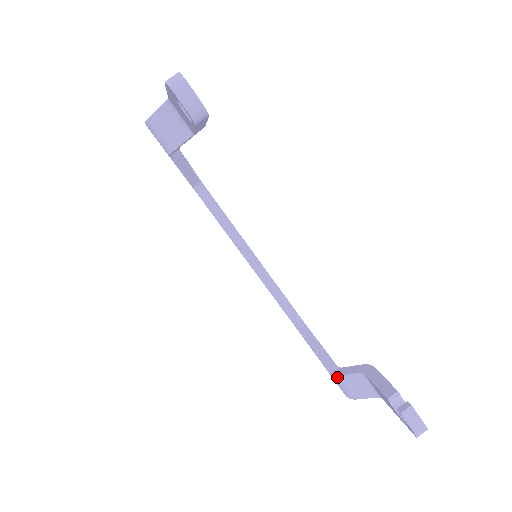
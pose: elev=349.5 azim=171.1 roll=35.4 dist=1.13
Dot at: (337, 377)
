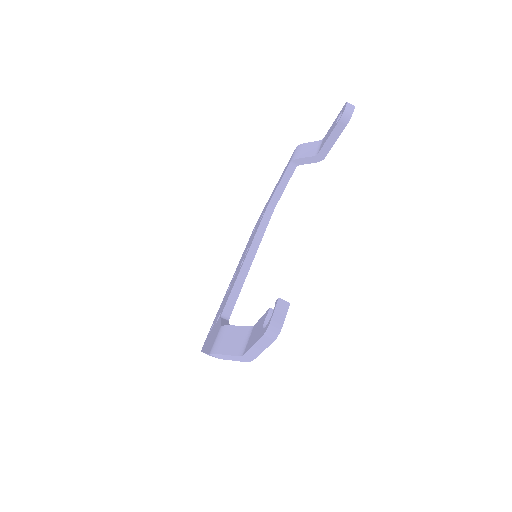
Dot at: (226, 327)
